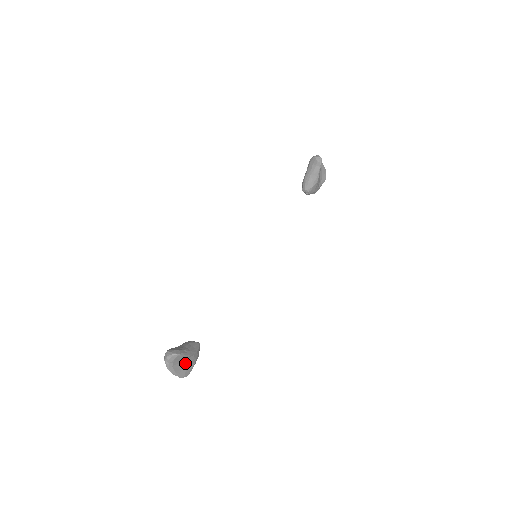
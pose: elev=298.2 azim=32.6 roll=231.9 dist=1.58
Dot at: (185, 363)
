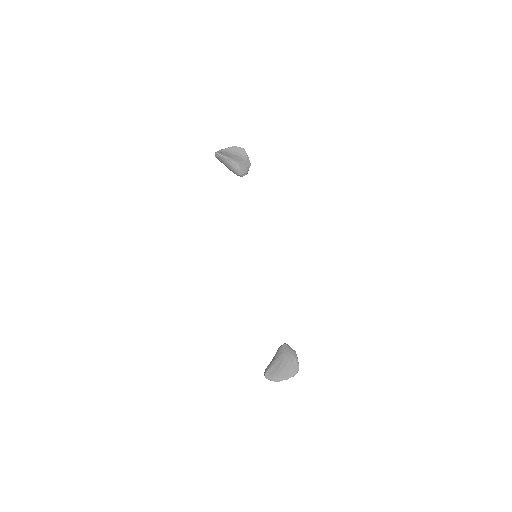
Dot at: (286, 366)
